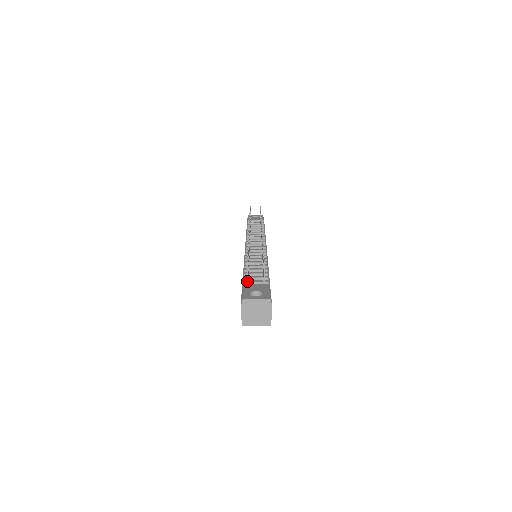
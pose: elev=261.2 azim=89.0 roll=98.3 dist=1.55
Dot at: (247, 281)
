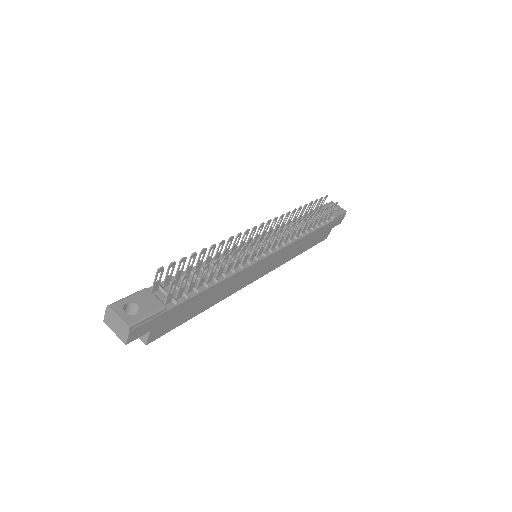
Dot at: (152, 287)
